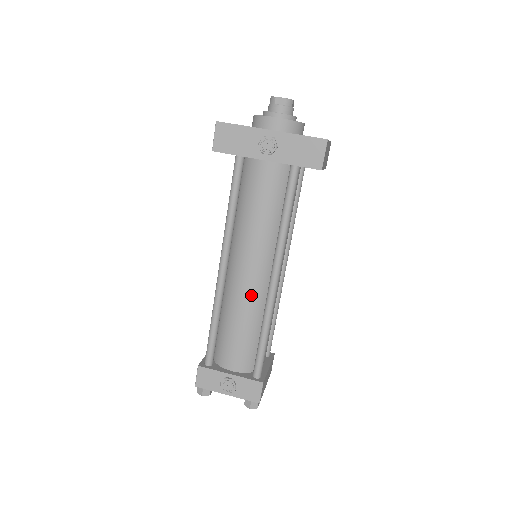
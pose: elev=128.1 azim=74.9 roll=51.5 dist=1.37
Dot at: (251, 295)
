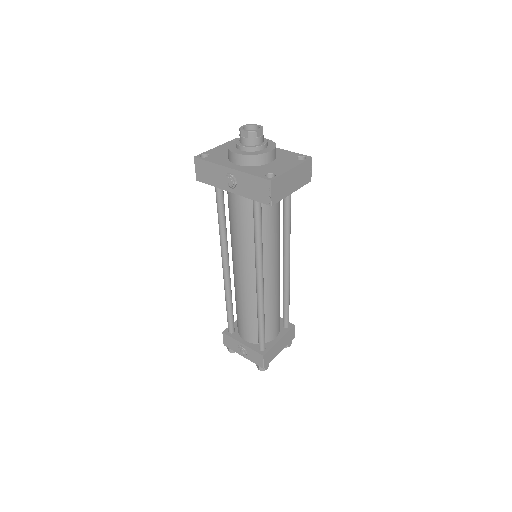
Dot at: (246, 291)
